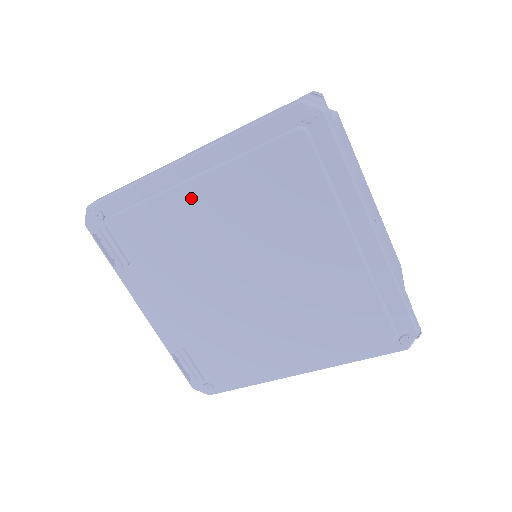
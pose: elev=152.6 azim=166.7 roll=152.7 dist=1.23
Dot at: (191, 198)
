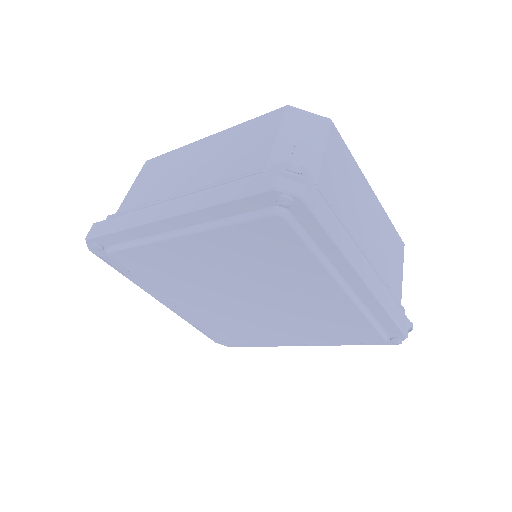
Dot at: (180, 248)
